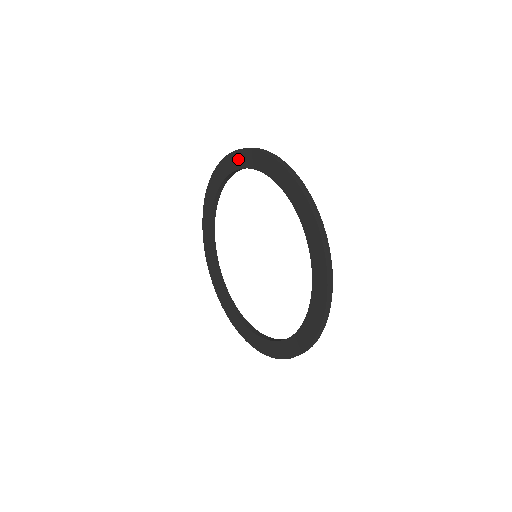
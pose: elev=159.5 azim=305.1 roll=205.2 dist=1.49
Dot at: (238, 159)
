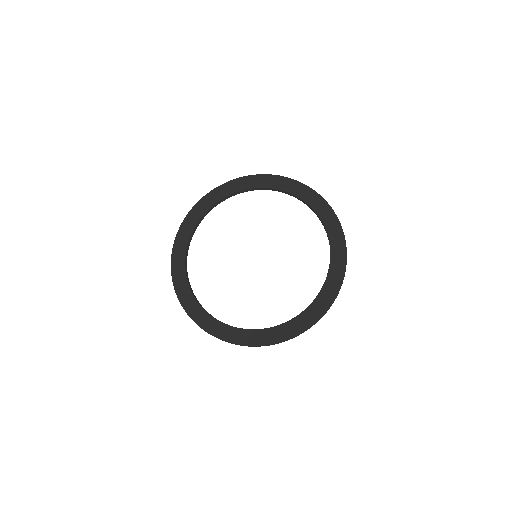
Dot at: (302, 190)
